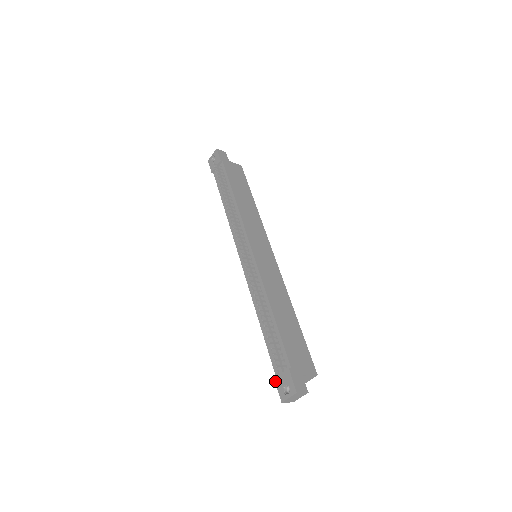
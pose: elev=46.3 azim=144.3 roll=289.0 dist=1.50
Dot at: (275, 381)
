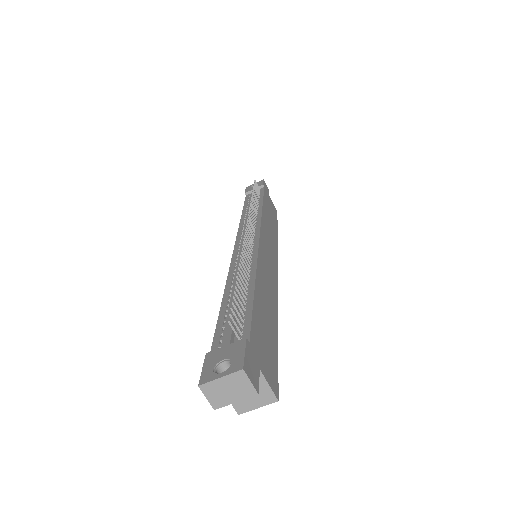
Dot at: (206, 356)
